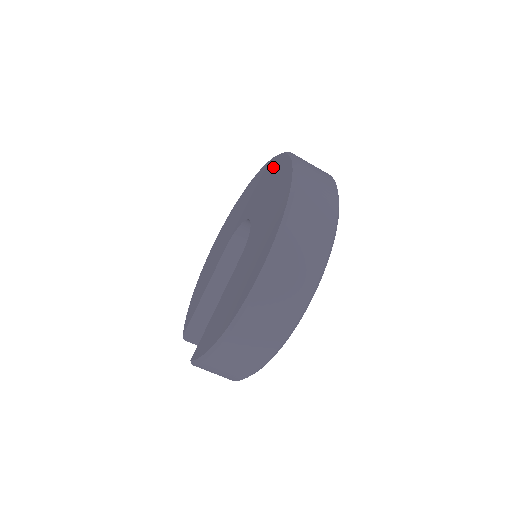
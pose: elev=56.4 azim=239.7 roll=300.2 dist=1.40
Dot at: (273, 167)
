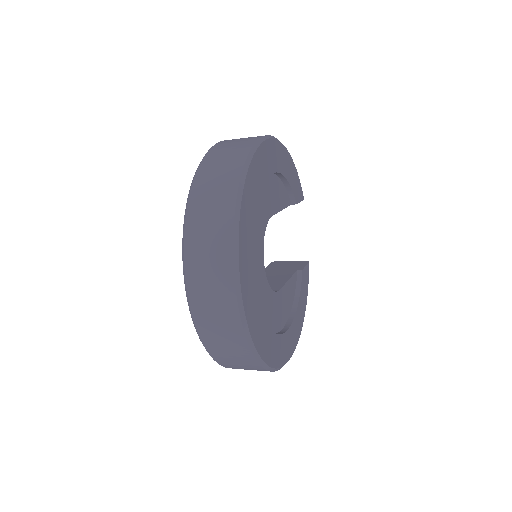
Dot at: occluded
